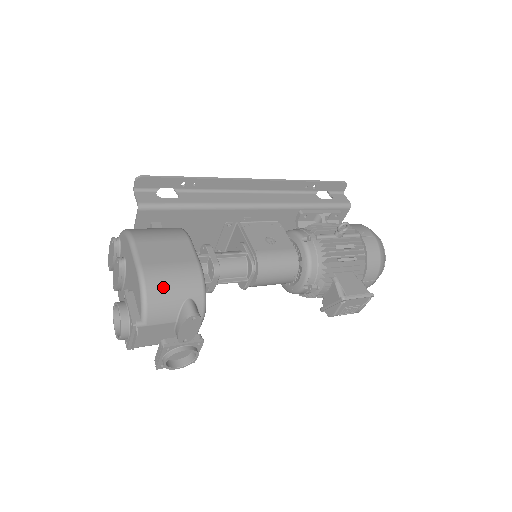
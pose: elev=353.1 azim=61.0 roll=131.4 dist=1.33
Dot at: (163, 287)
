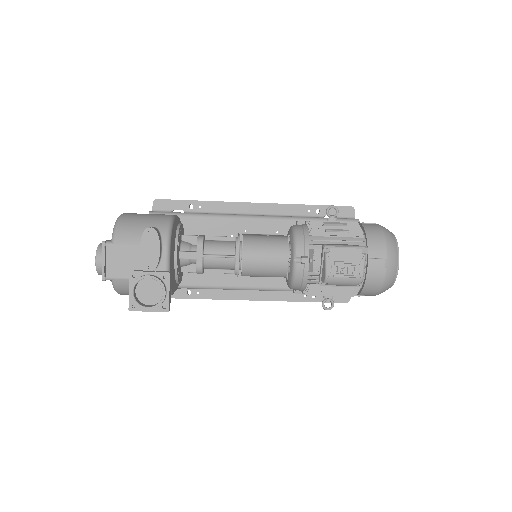
Dot at: (134, 219)
